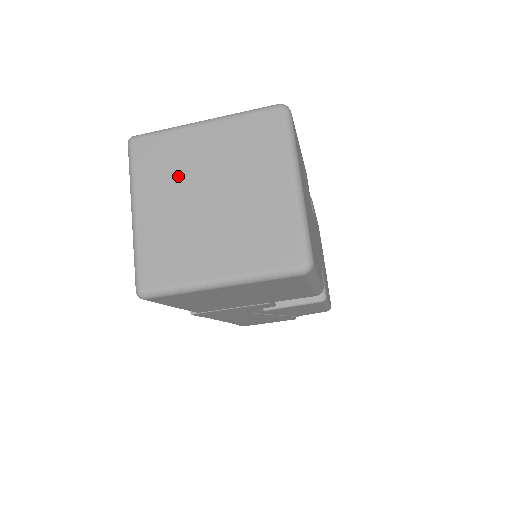
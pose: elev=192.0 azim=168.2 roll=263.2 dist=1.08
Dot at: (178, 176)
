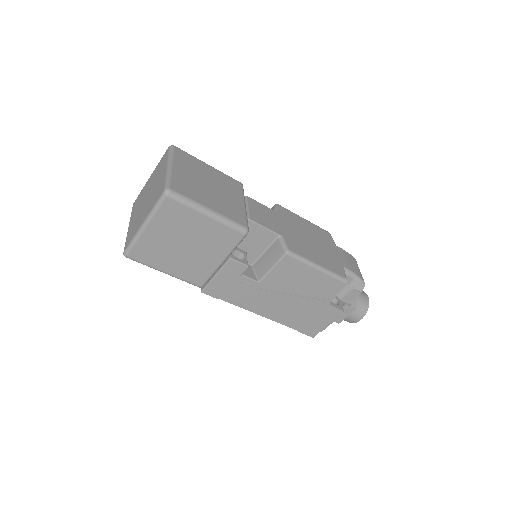
Dot at: (141, 201)
